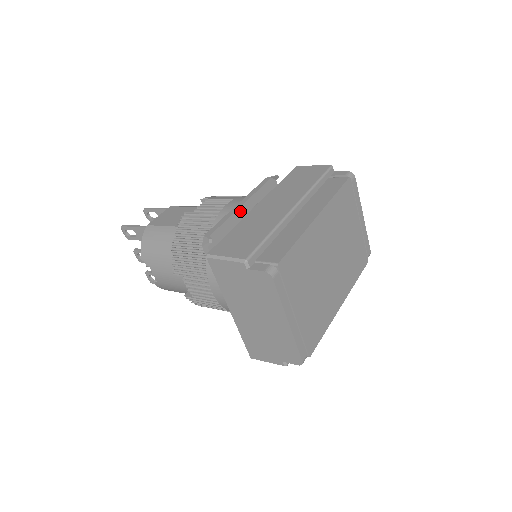
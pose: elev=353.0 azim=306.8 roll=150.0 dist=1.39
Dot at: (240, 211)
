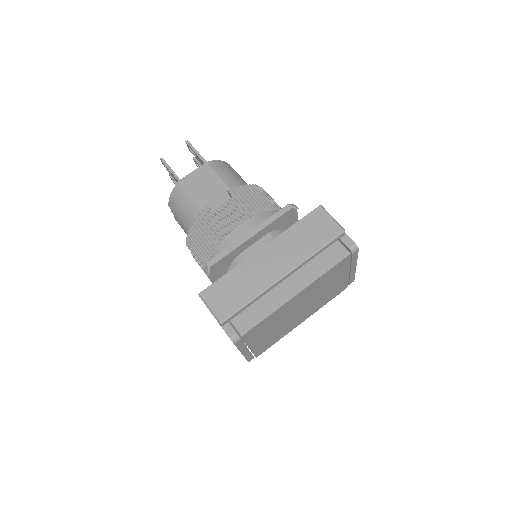
Dot at: (247, 242)
